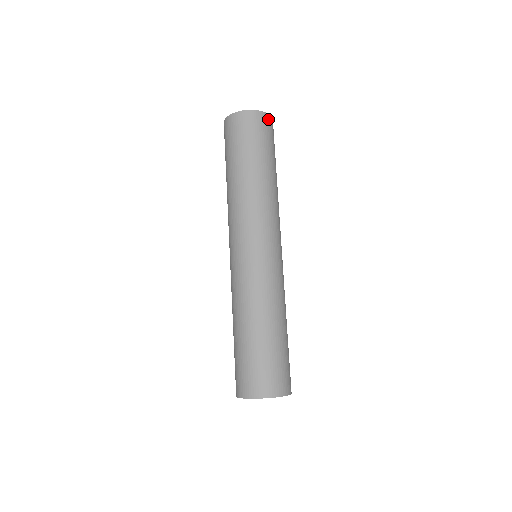
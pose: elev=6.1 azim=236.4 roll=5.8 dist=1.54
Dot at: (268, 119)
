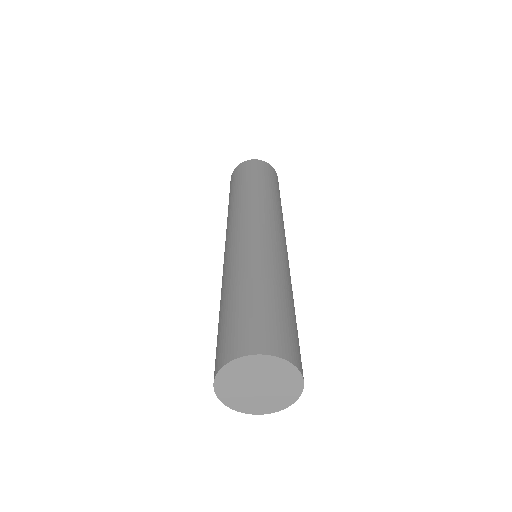
Dot at: occluded
